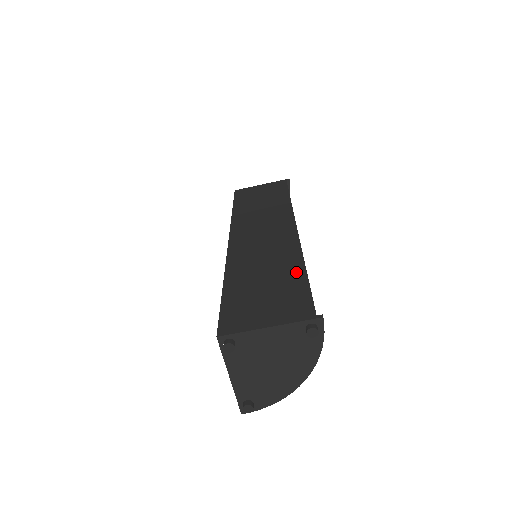
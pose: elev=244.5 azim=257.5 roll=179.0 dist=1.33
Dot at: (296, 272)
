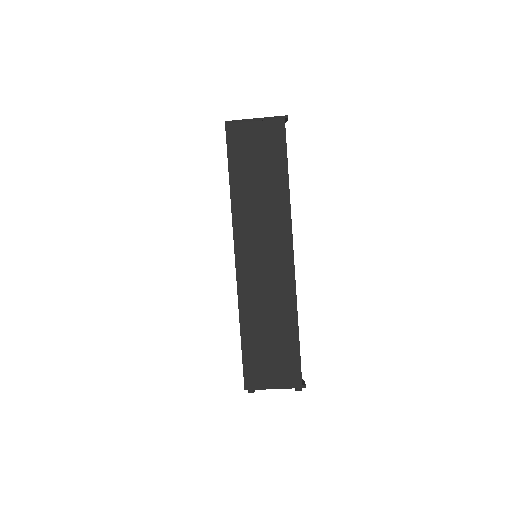
Dot at: (292, 333)
